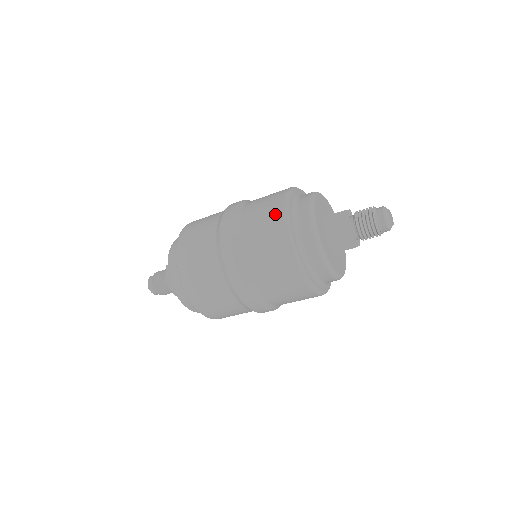
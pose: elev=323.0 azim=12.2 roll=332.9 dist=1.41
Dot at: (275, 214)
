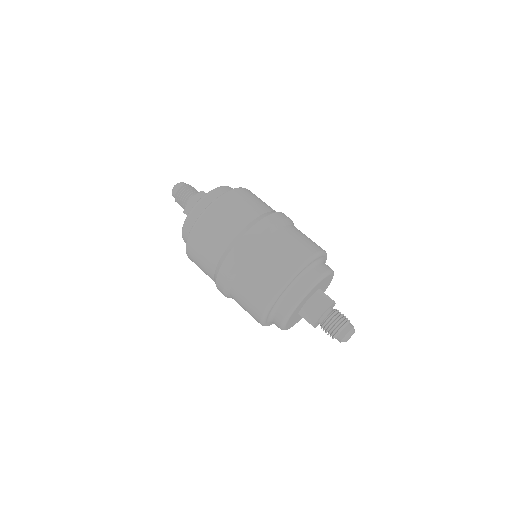
Dot at: (266, 293)
